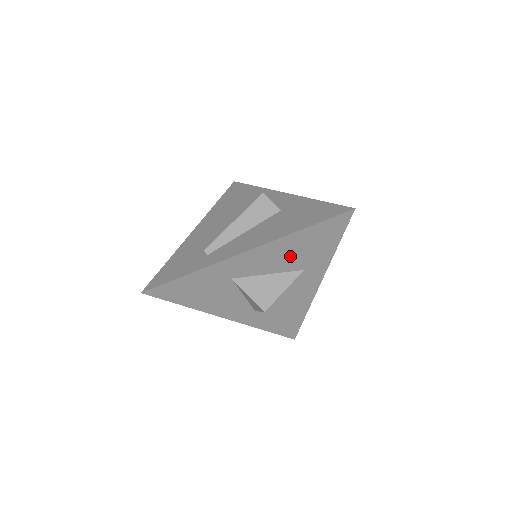
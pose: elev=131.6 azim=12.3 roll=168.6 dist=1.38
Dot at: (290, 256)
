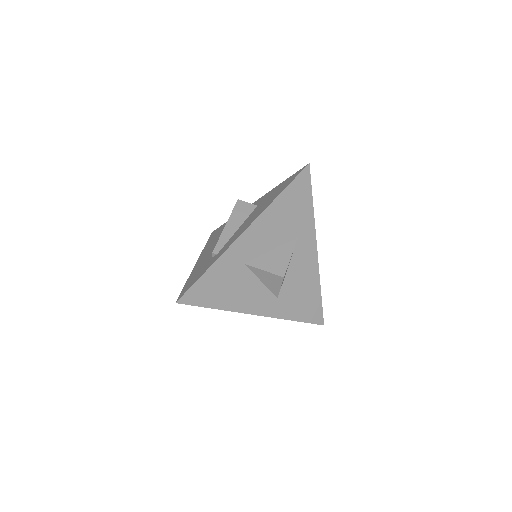
Dot at: (281, 225)
